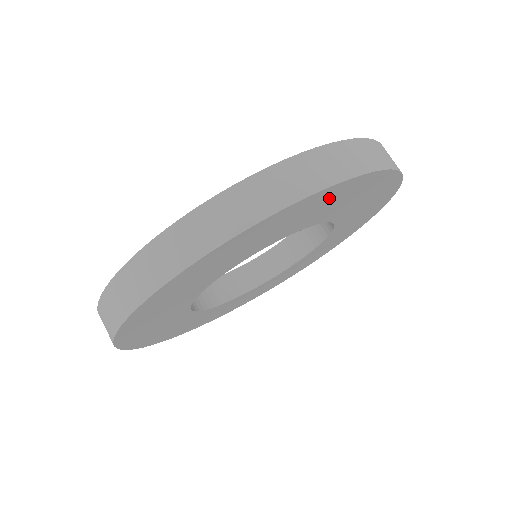
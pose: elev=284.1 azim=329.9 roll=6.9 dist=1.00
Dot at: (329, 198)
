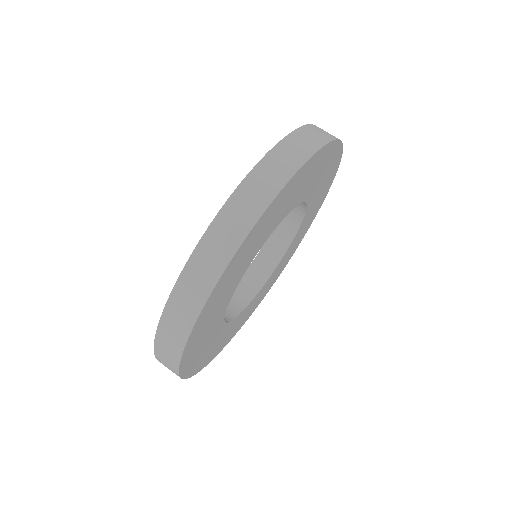
Dot at: (241, 255)
